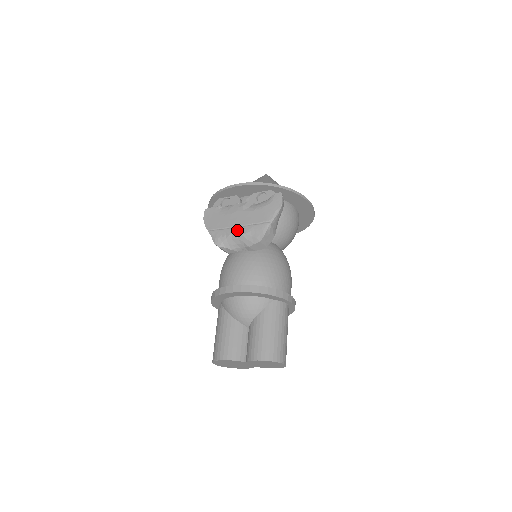
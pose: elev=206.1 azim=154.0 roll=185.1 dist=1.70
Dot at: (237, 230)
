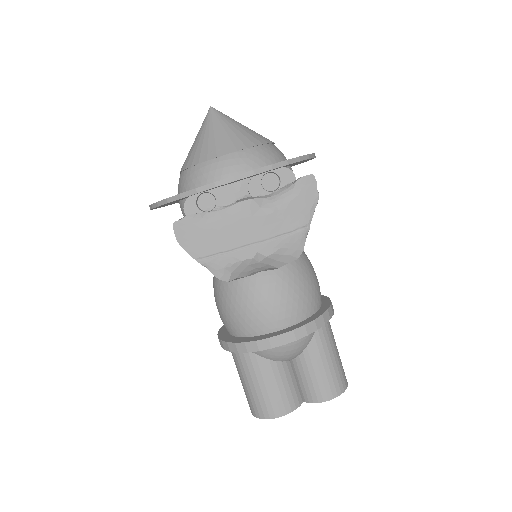
Dot at: (255, 251)
